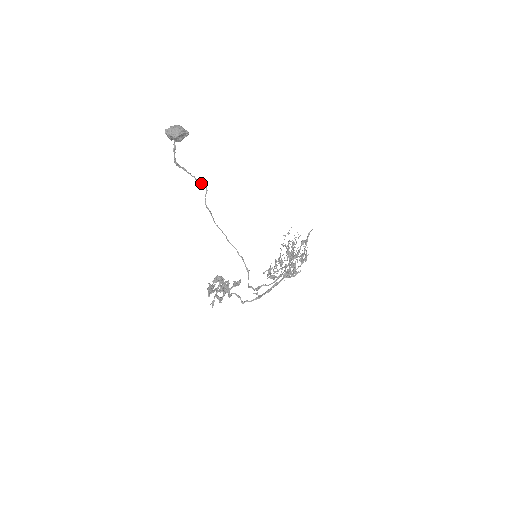
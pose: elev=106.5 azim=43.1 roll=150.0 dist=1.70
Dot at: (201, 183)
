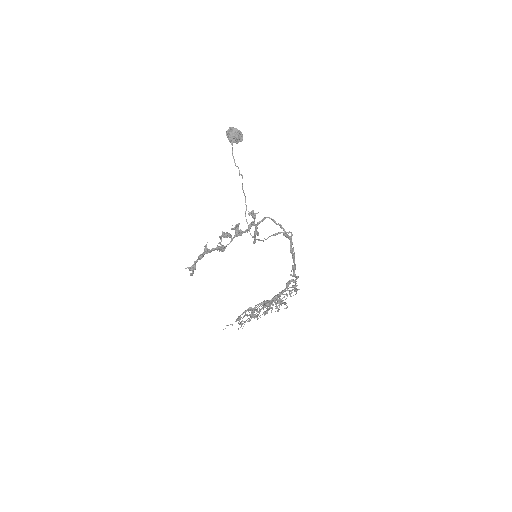
Dot at: (238, 167)
